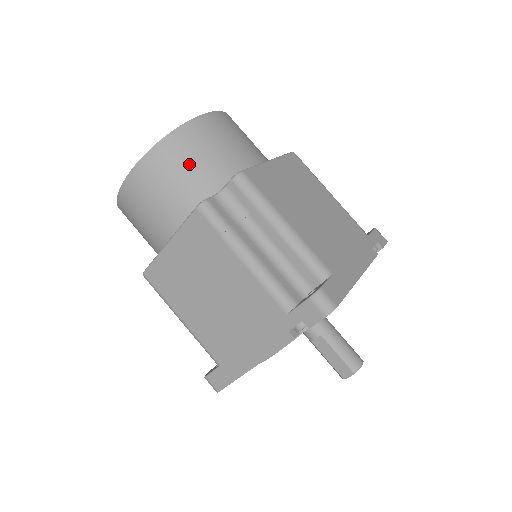
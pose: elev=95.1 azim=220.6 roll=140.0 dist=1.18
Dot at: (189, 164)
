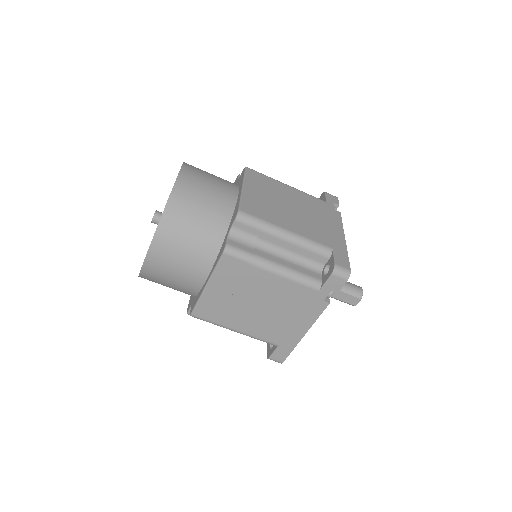
Dot at: (193, 222)
